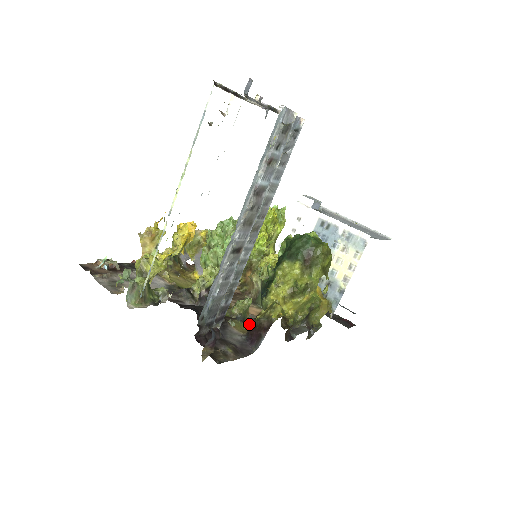
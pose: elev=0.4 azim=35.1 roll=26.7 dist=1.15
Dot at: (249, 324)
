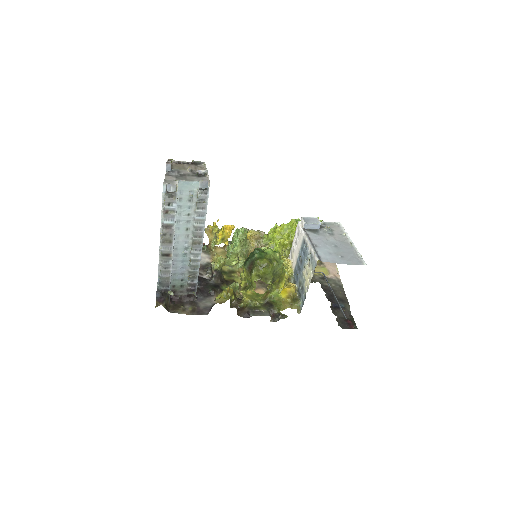
Dot at: (228, 299)
